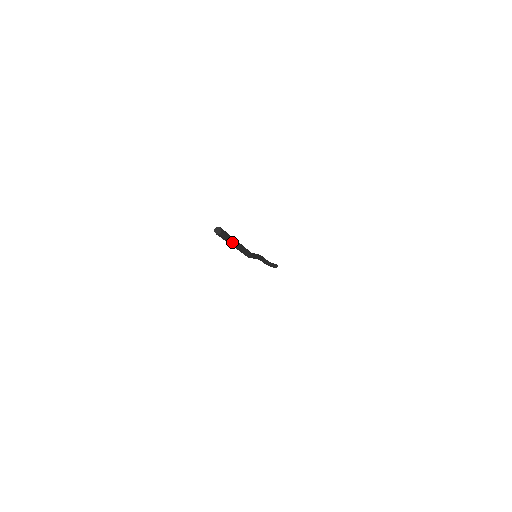
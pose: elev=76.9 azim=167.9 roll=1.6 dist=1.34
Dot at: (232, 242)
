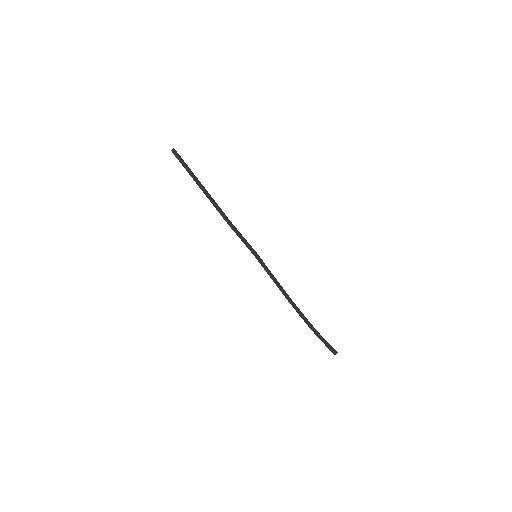
Dot at: (191, 173)
